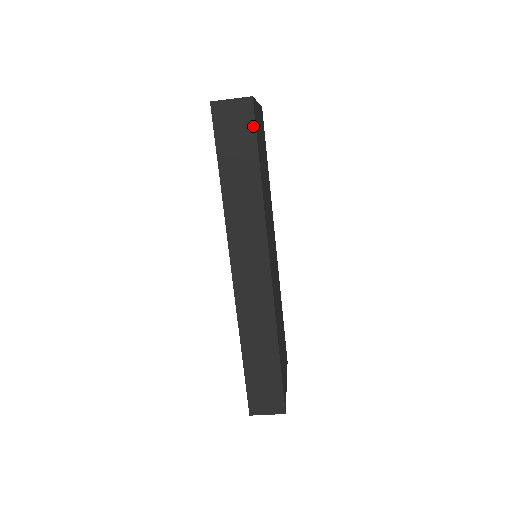
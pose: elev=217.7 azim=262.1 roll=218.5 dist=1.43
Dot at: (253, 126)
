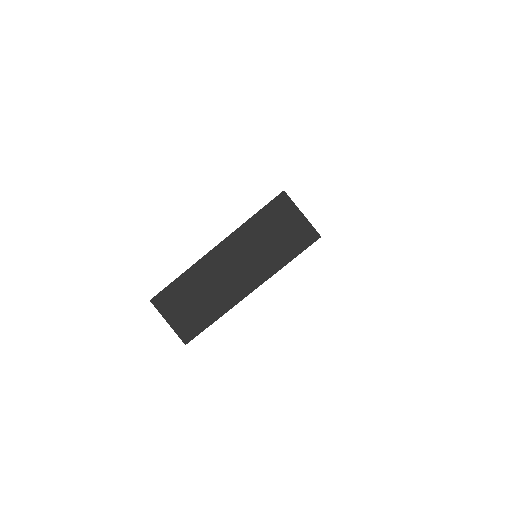
Dot at: occluded
